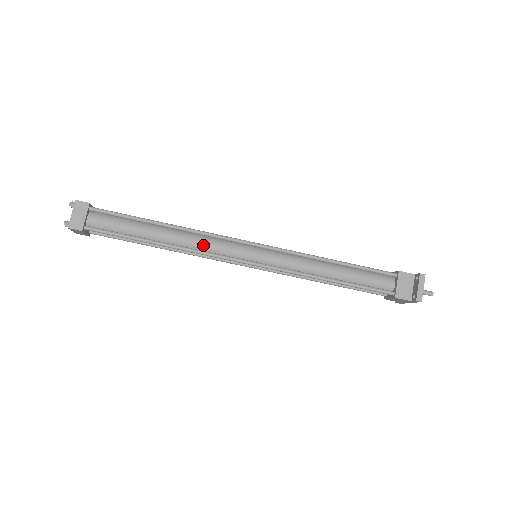
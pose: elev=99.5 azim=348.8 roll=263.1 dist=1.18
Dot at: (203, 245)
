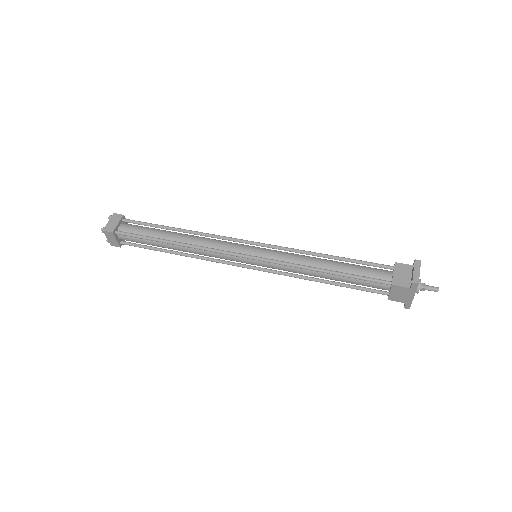
Dot at: (208, 244)
